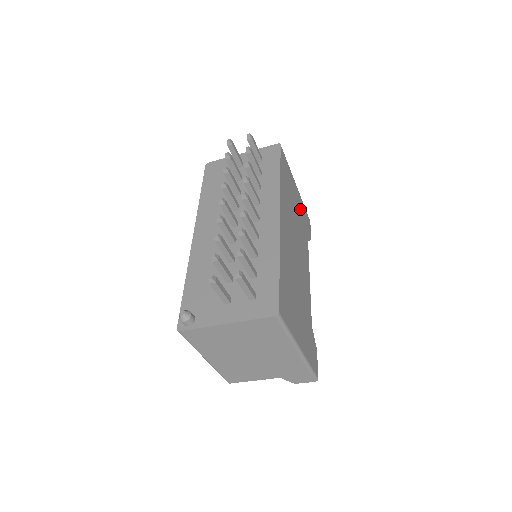
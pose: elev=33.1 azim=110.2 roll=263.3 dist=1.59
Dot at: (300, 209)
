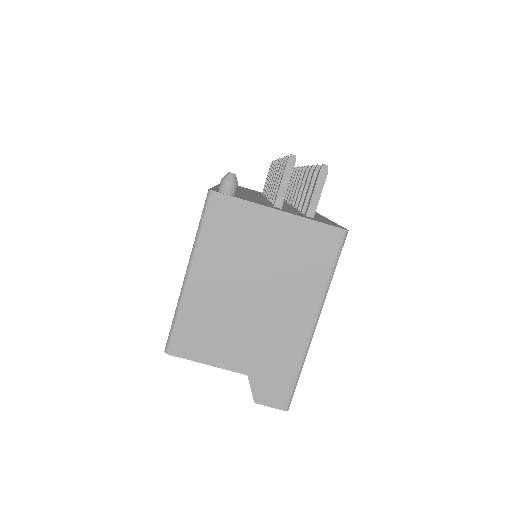
Dot at: occluded
